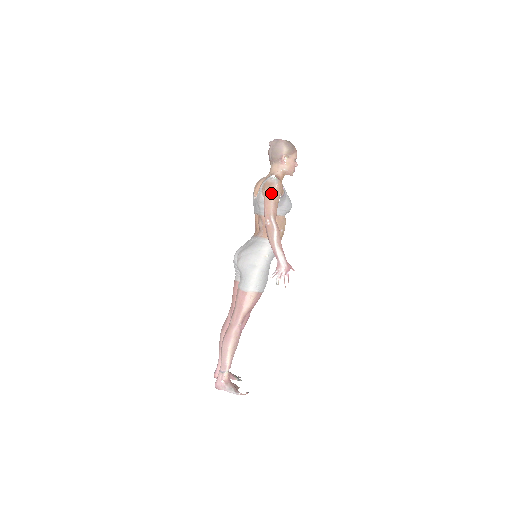
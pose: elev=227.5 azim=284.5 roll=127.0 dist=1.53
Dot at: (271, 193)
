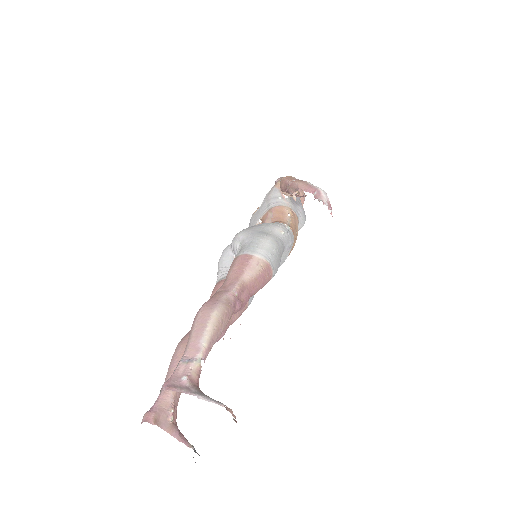
Dot at: occluded
